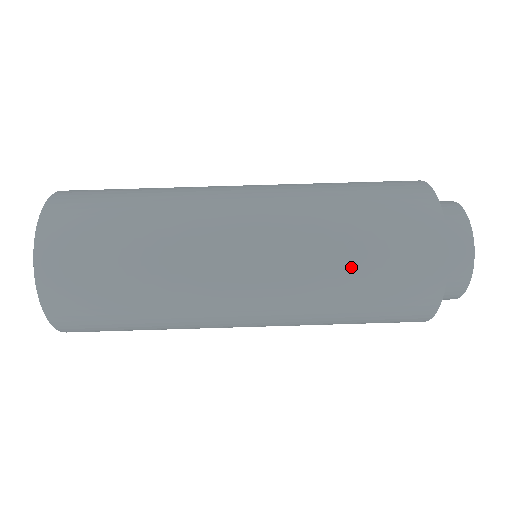
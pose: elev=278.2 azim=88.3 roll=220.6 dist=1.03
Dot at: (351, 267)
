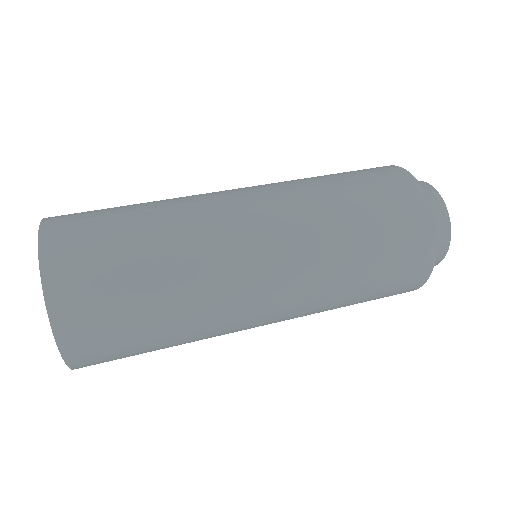
Dot at: (348, 205)
